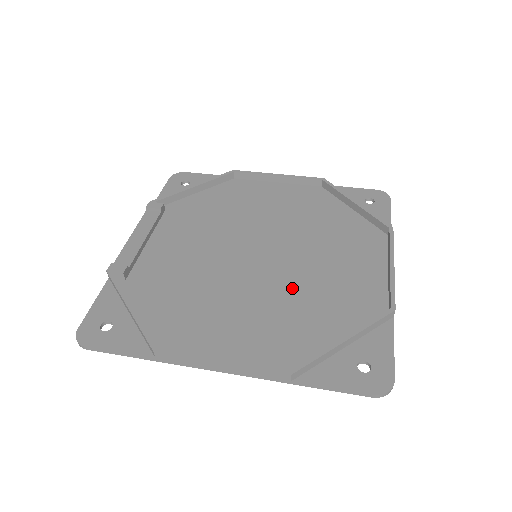
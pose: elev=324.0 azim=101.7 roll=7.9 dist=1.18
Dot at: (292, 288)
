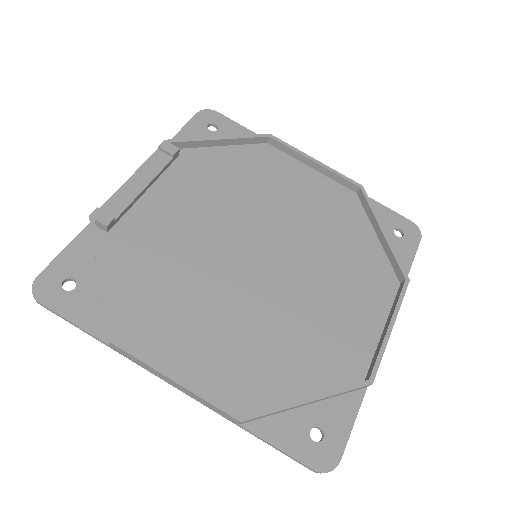
Dot at: (279, 312)
